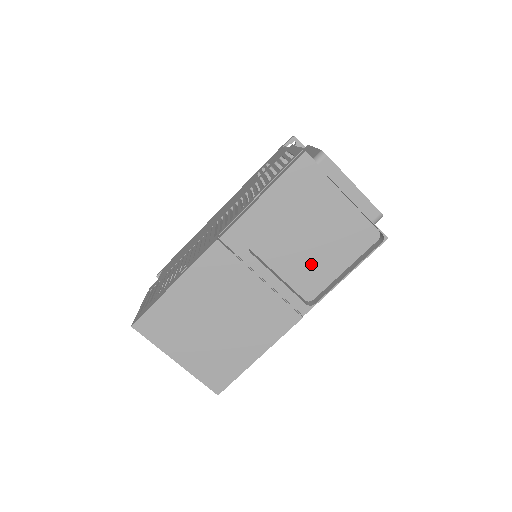
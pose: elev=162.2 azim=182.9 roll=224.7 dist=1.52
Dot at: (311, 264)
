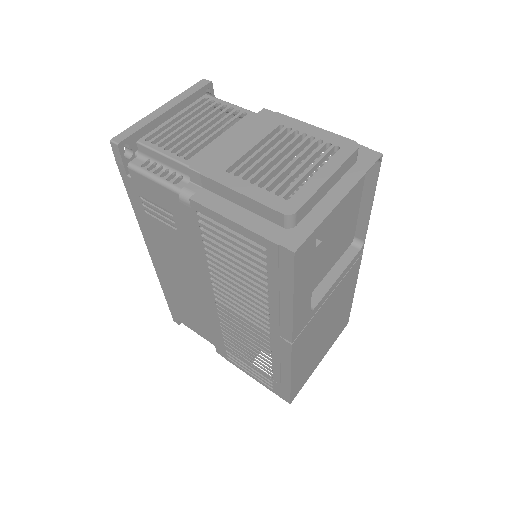
Dot at: (340, 238)
